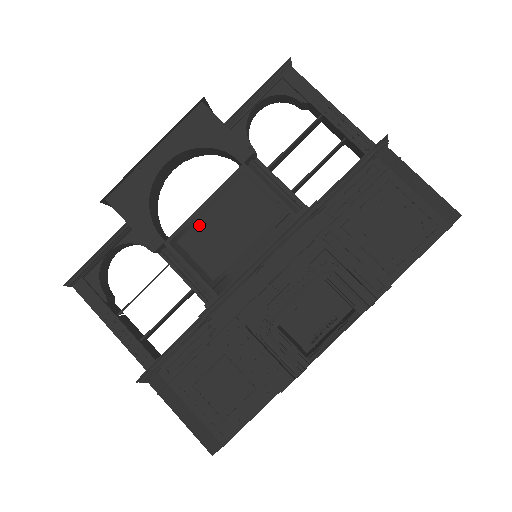
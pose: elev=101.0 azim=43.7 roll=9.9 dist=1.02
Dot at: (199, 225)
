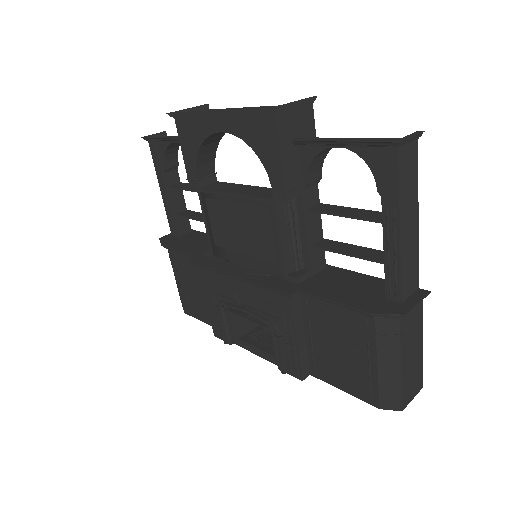
Dot at: (223, 204)
